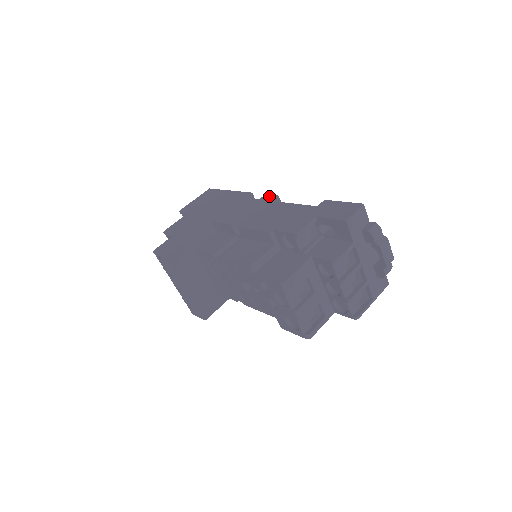
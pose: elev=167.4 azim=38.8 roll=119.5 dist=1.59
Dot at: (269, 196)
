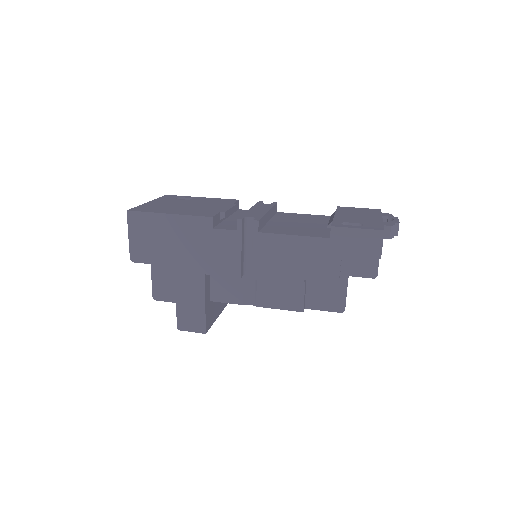
Dot at: (242, 219)
